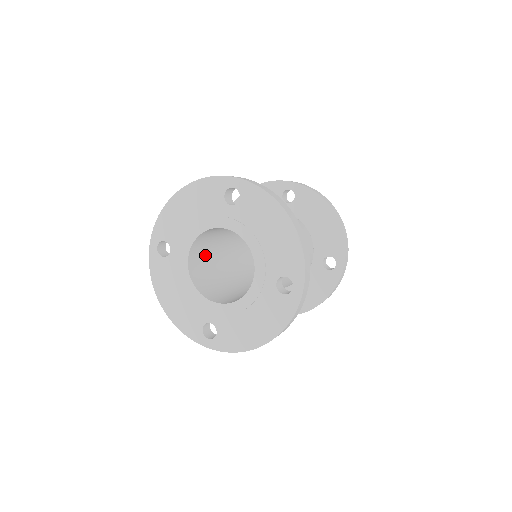
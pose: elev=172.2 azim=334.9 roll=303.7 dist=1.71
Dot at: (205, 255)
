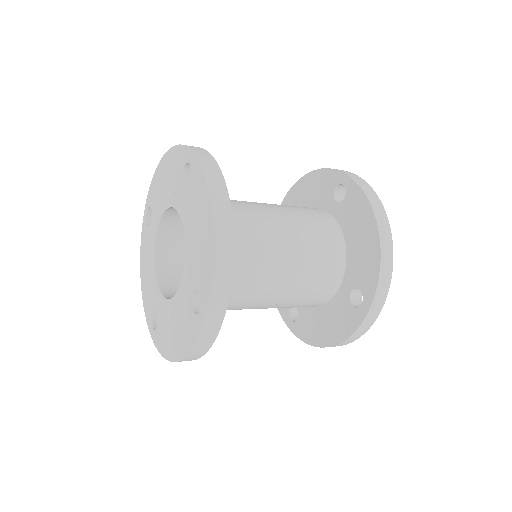
Dot at: occluded
